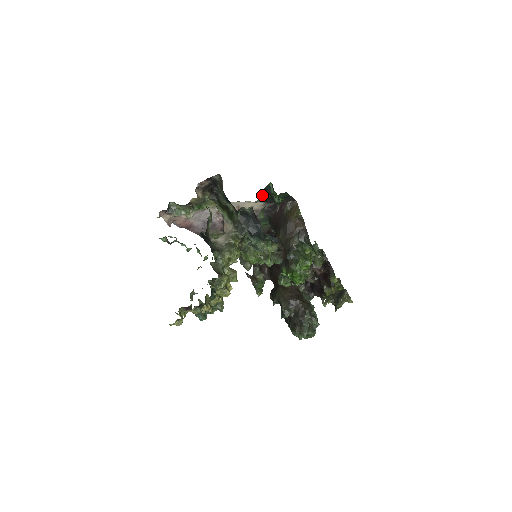
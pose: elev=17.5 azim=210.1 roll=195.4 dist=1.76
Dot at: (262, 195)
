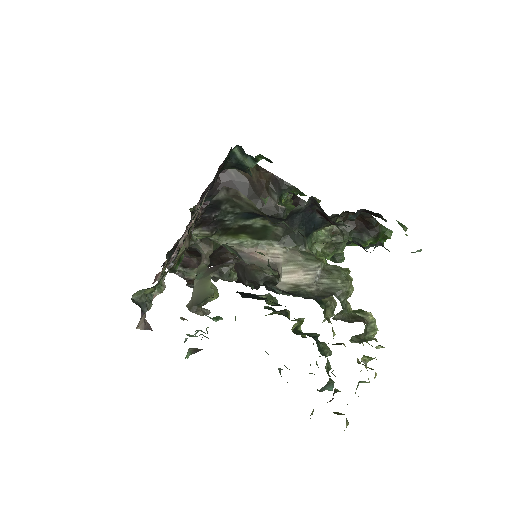
Dot at: (218, 173)
